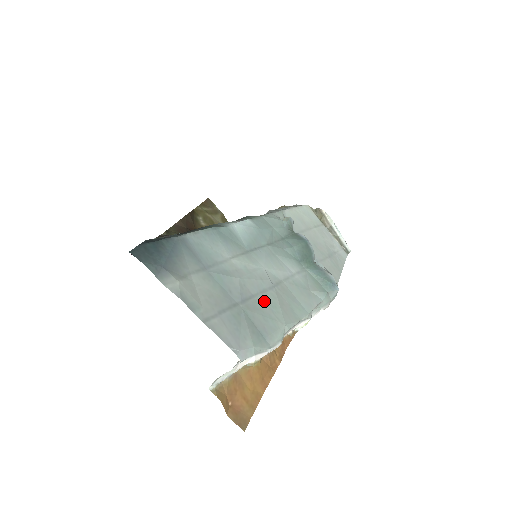
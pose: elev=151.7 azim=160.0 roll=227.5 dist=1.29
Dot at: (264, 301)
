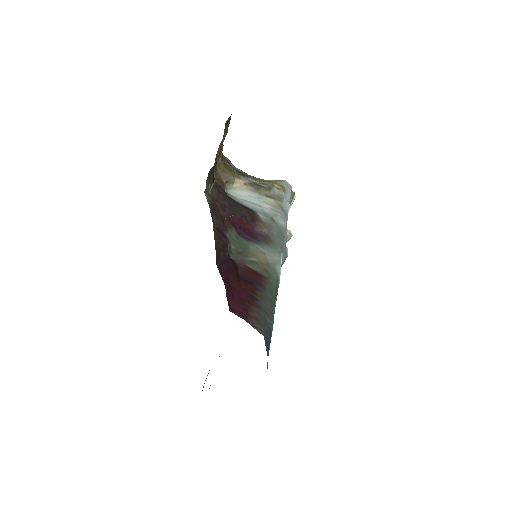
Dot at: occluded
